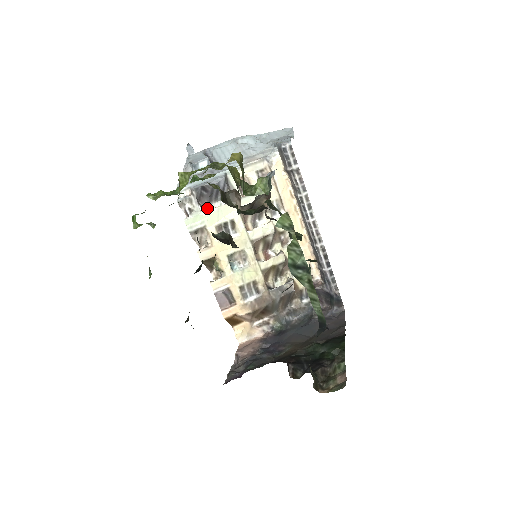
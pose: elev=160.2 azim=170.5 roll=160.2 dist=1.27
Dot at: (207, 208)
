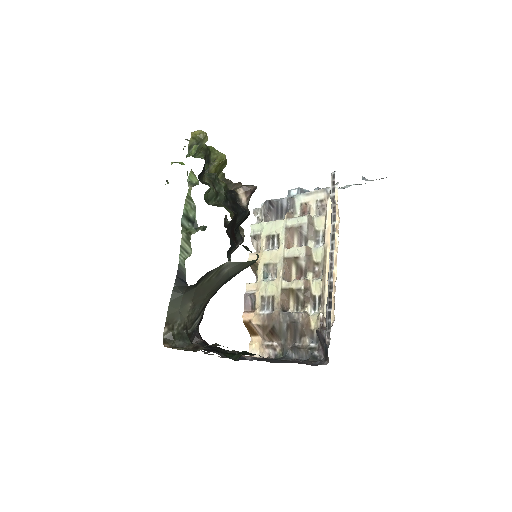
Dot at: occluded
